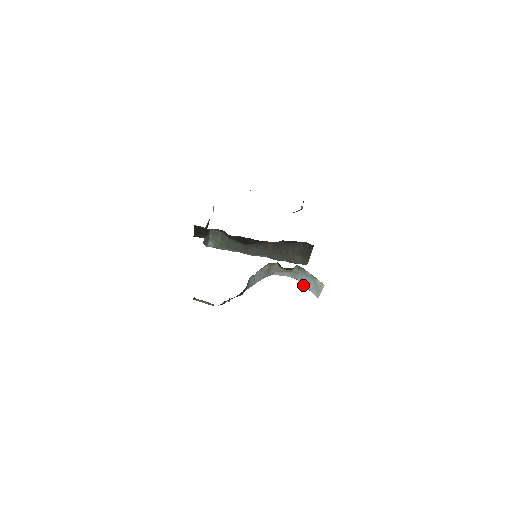
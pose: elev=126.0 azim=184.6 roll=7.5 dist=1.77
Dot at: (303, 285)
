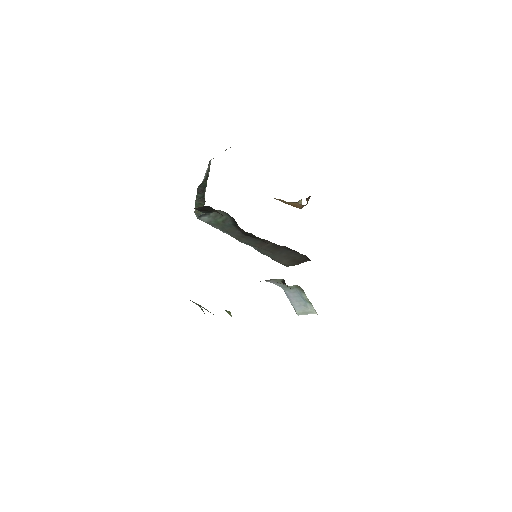
Dot at: (287, 297)
